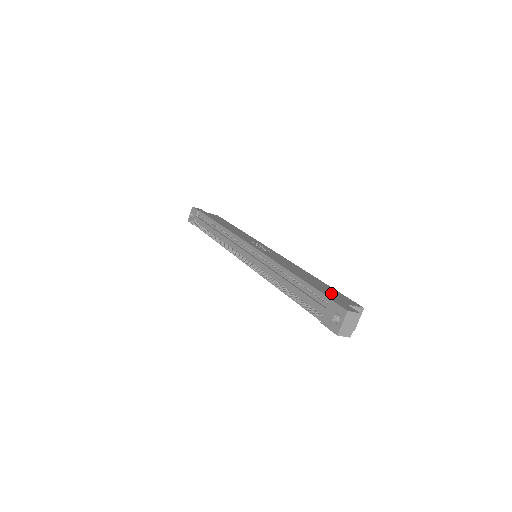
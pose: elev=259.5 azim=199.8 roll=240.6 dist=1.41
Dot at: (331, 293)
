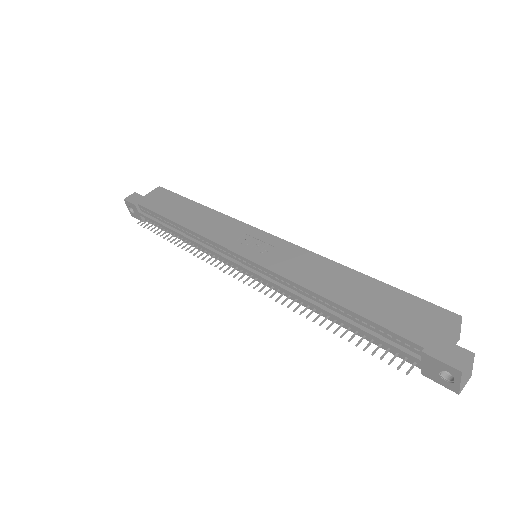
Dot at: (407, 318)
